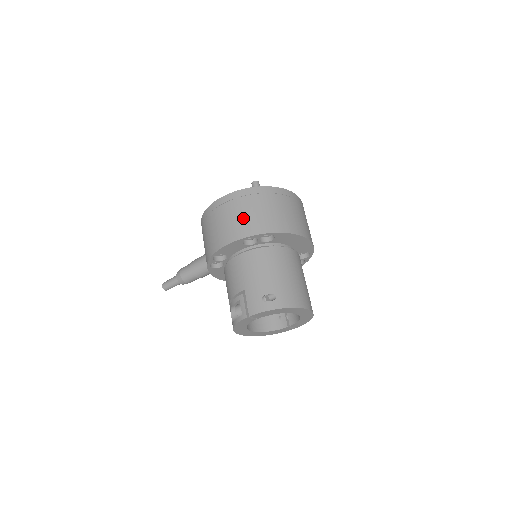
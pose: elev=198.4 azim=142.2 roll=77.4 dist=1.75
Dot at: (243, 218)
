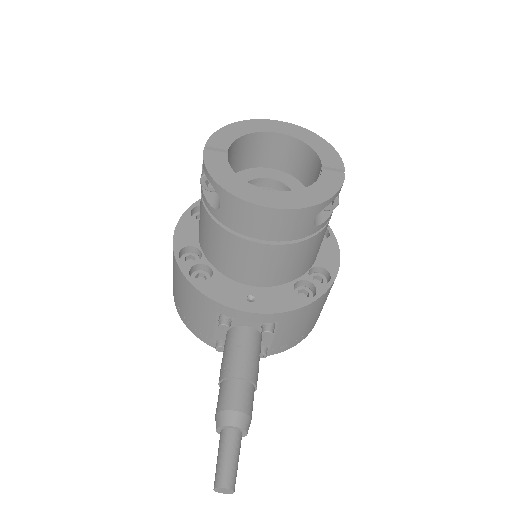
Dot at: occluded
